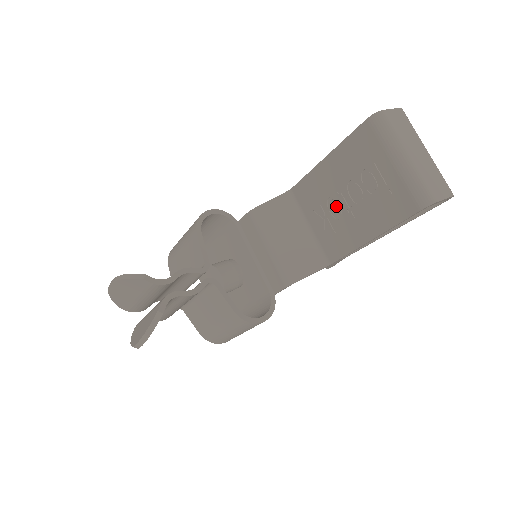
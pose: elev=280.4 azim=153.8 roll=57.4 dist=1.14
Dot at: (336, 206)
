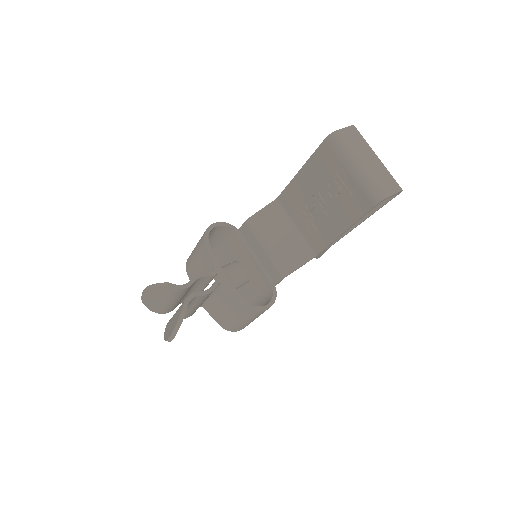
Dot at: (313, 208)
